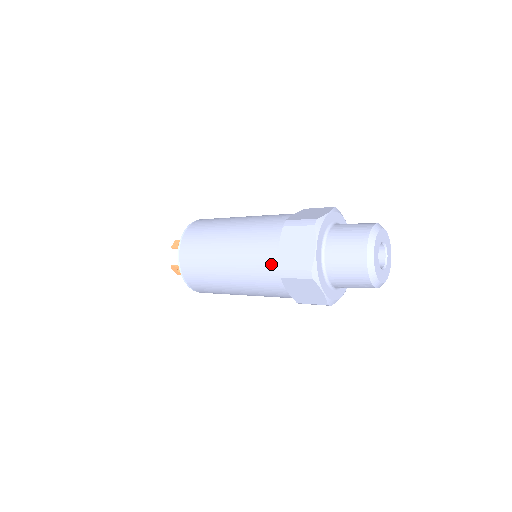
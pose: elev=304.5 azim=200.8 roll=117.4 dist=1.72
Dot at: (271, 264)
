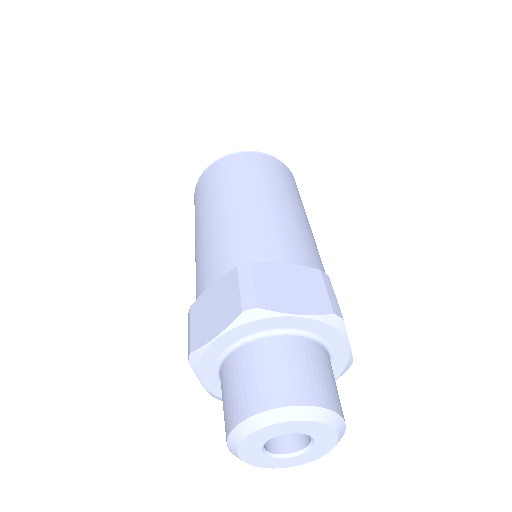
Dot at: (200, 289)
